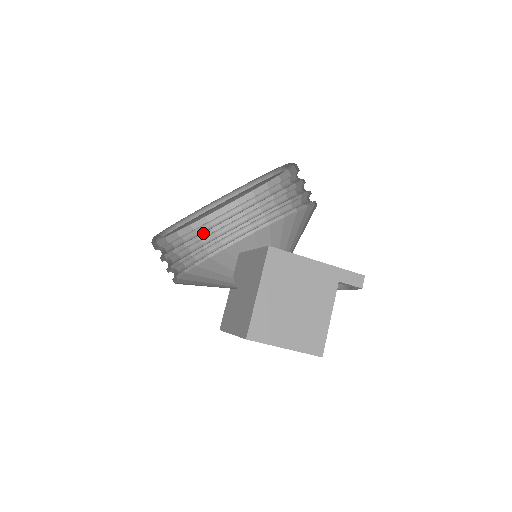
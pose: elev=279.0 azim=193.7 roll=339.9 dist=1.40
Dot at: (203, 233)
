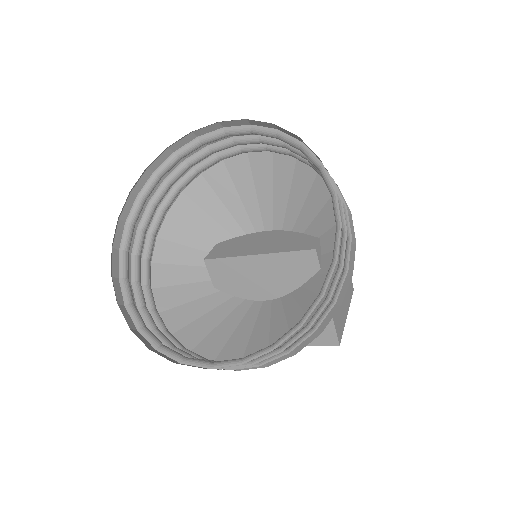
Dot at: occluded
